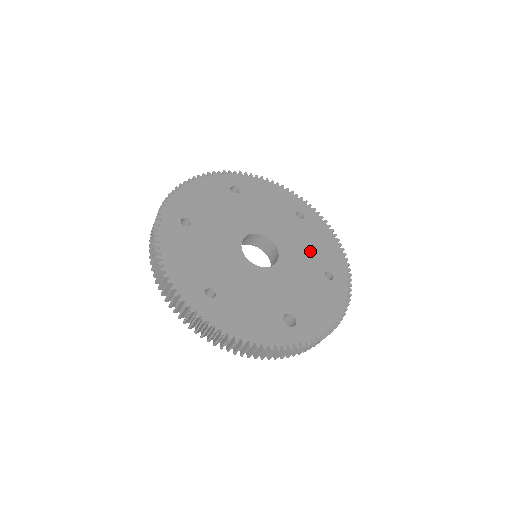
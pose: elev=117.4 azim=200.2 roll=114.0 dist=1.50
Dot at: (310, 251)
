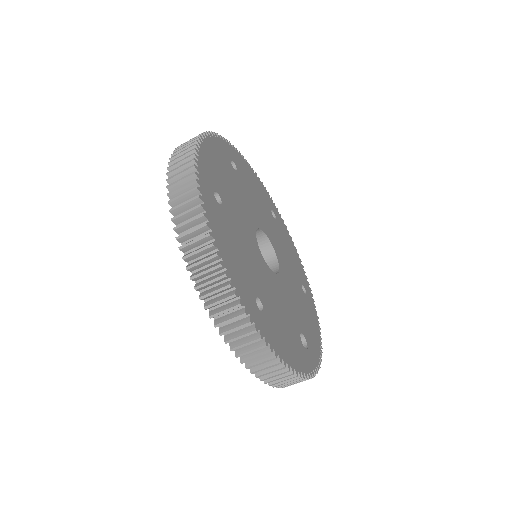
Dot at: (289, 259)
